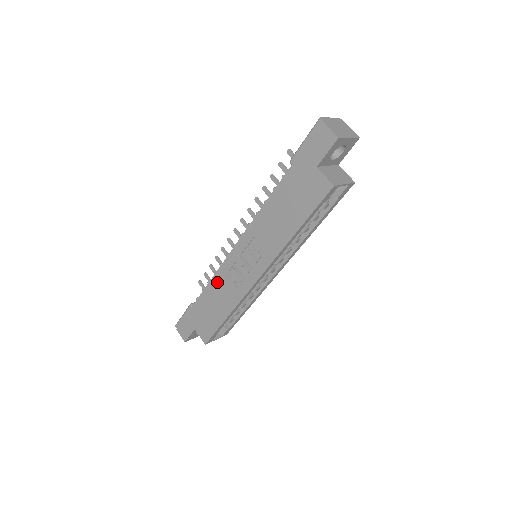
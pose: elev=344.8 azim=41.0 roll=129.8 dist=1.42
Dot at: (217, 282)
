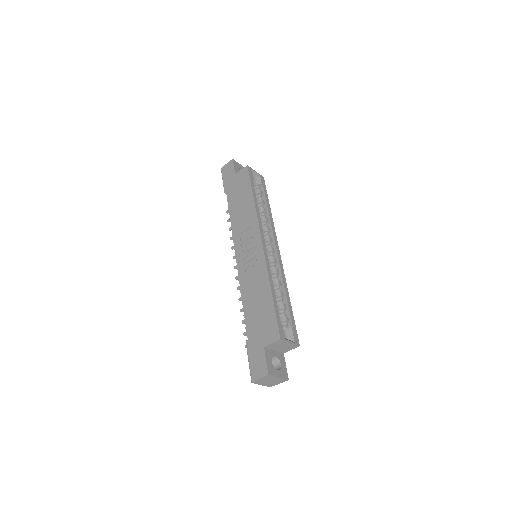
Dot at: (245, 289)
